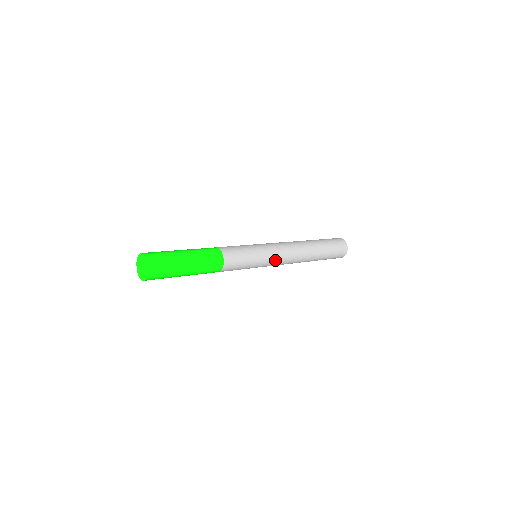
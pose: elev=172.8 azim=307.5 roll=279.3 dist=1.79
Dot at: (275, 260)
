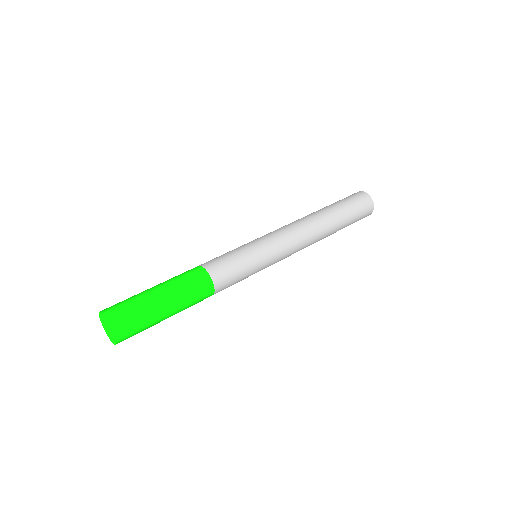
Dot at: (281, 250)
